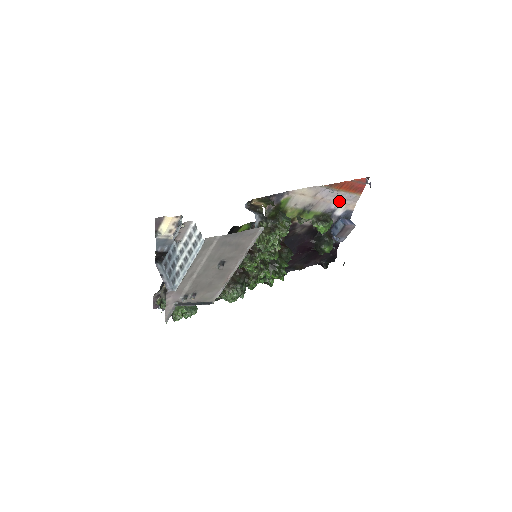
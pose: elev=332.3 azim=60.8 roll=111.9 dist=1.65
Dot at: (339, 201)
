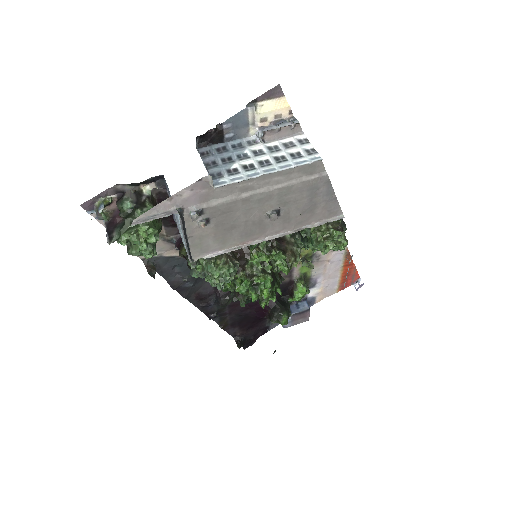
Dot at: (325, 280)
